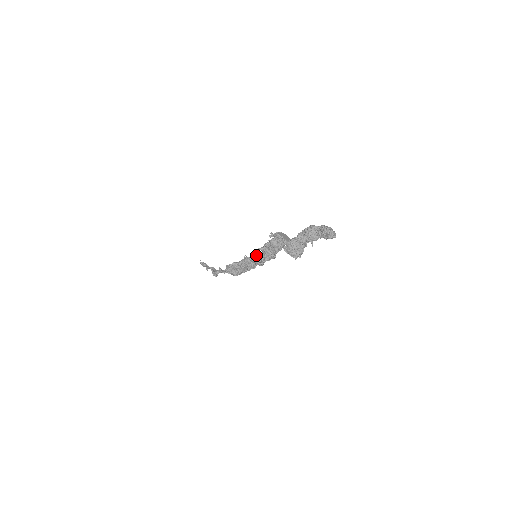
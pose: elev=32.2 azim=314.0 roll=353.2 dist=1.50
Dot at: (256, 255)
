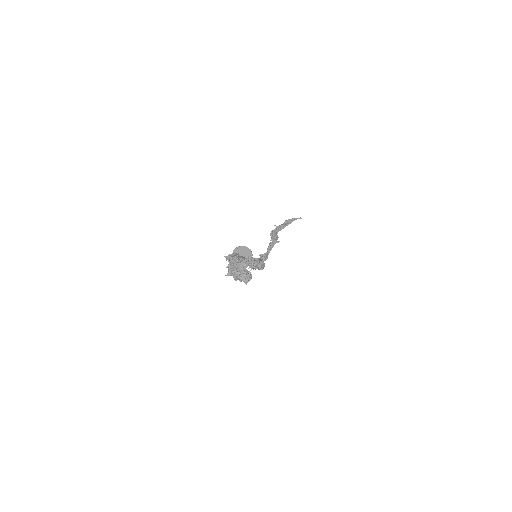
Dot at: occluded
